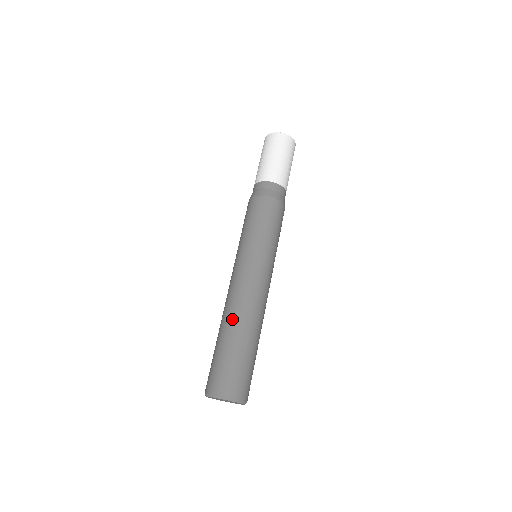
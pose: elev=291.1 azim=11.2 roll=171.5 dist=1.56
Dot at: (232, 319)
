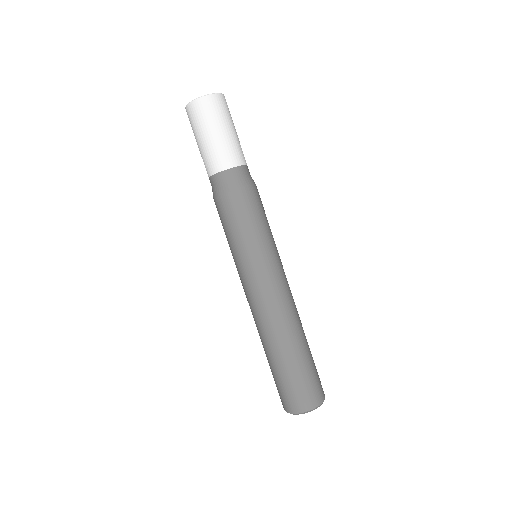
Dot at: (263, 341)
